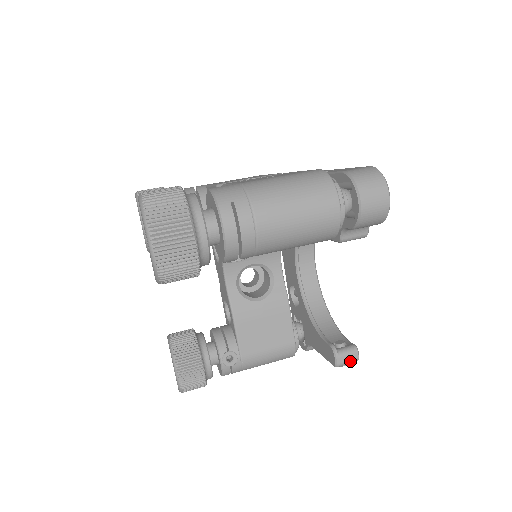
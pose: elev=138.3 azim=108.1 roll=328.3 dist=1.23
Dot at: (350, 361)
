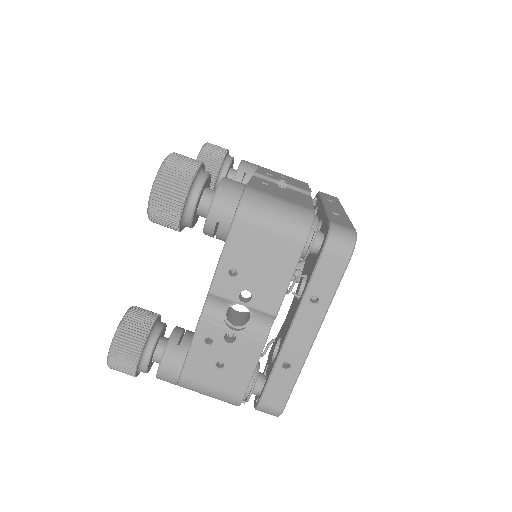
Dot at: occluded
